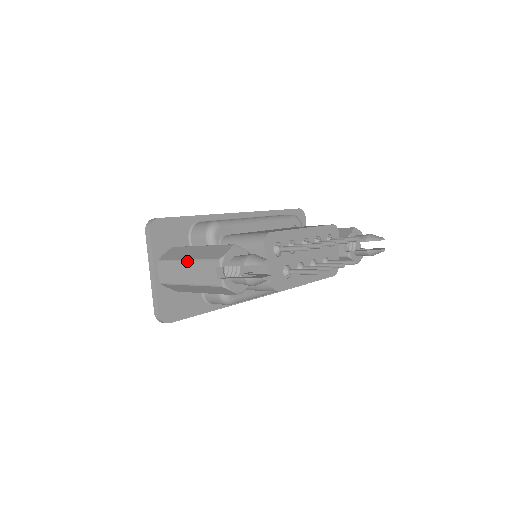
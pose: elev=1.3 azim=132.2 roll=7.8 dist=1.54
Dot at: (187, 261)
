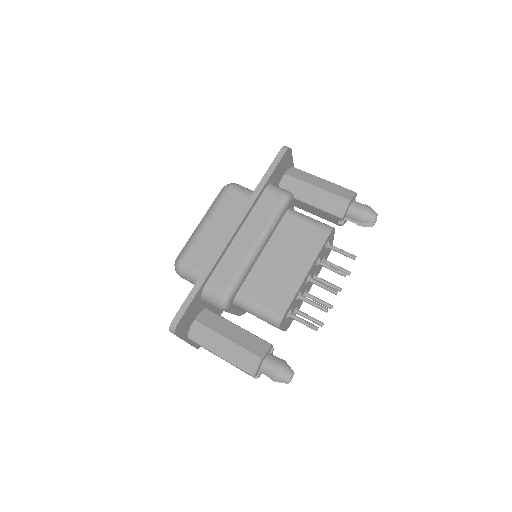
Dot at: occluded
